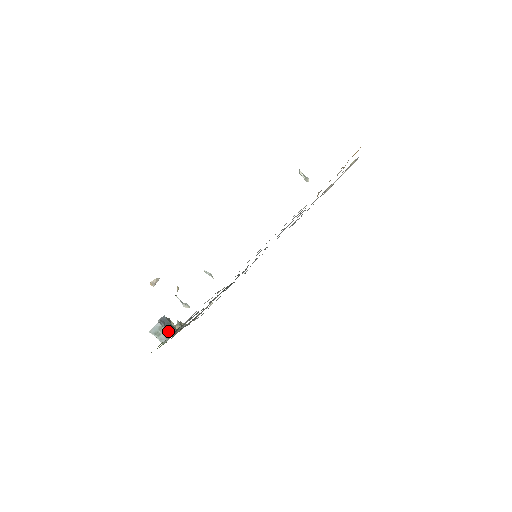
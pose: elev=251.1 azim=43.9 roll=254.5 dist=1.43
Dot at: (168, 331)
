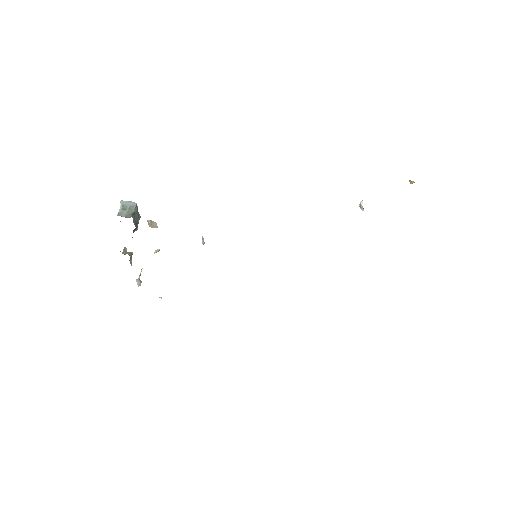
Dot at: (133, 216)
